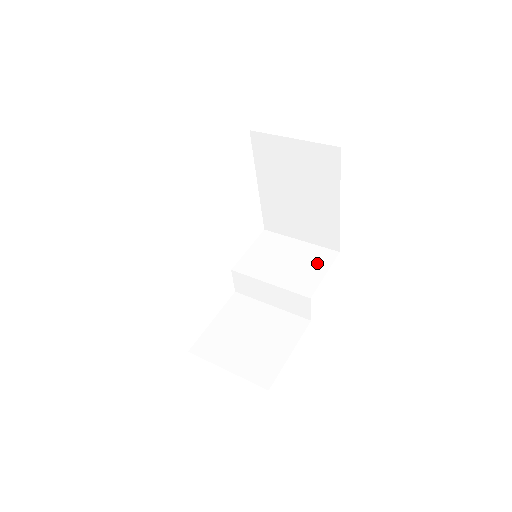
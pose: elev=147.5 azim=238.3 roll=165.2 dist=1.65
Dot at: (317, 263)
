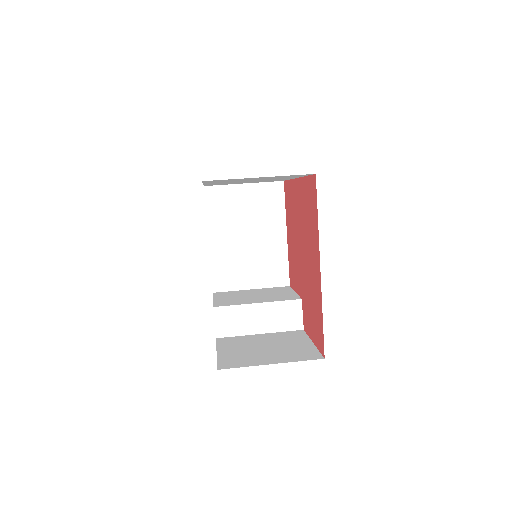
Dot at: (281, 291)
